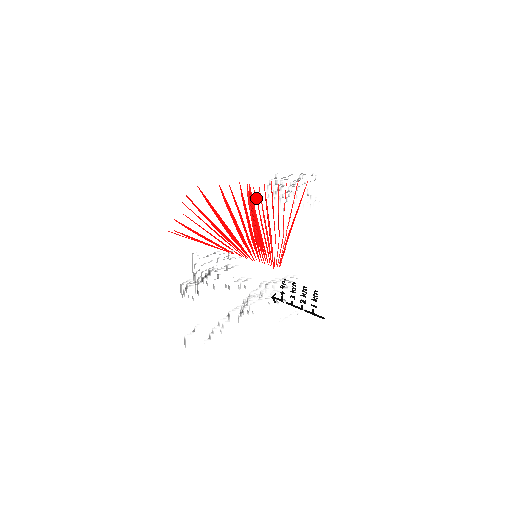
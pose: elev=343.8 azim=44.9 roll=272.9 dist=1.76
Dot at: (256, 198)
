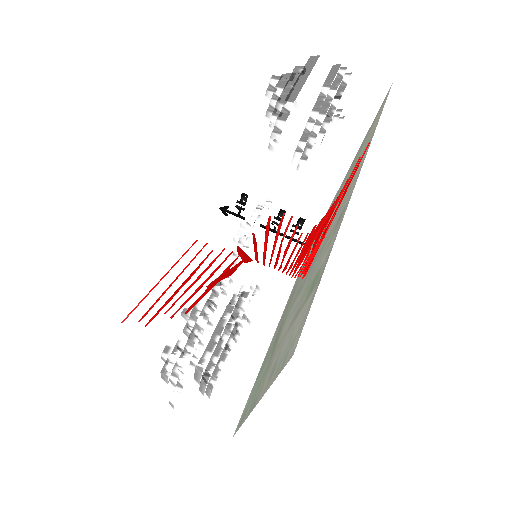
Dot at: (305, 239)
